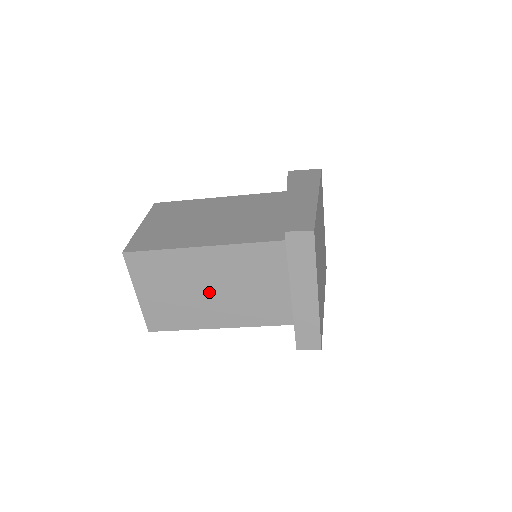
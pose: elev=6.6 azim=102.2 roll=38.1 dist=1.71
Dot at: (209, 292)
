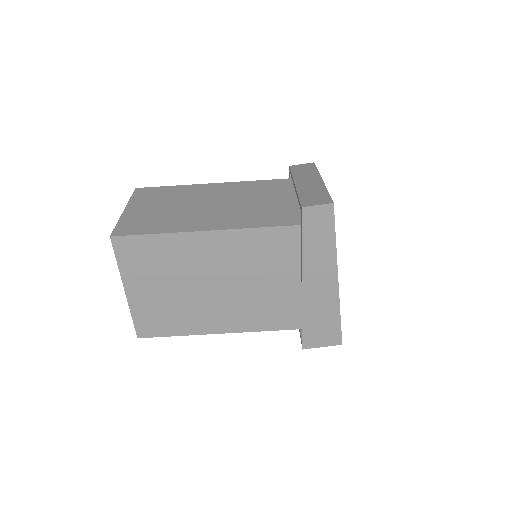
Dot at: (205, 206)
